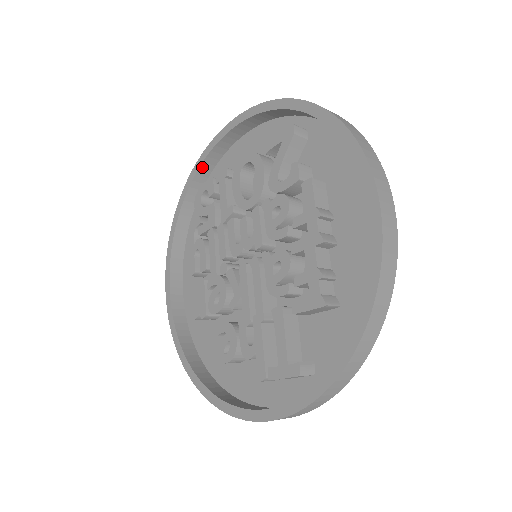
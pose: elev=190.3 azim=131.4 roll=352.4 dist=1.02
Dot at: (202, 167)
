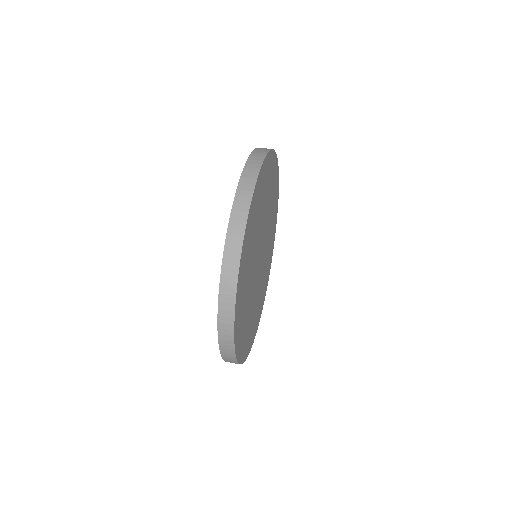
Dot at: occluded
